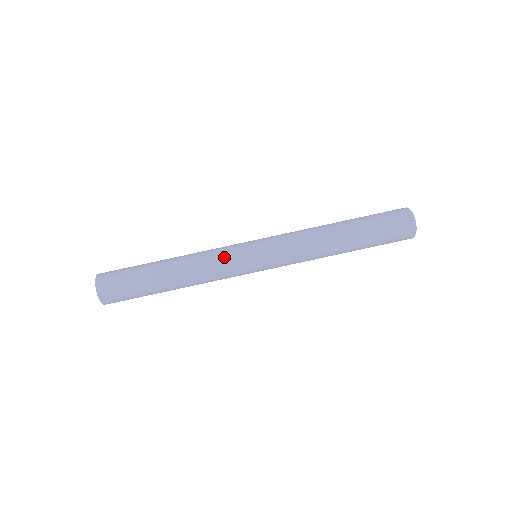
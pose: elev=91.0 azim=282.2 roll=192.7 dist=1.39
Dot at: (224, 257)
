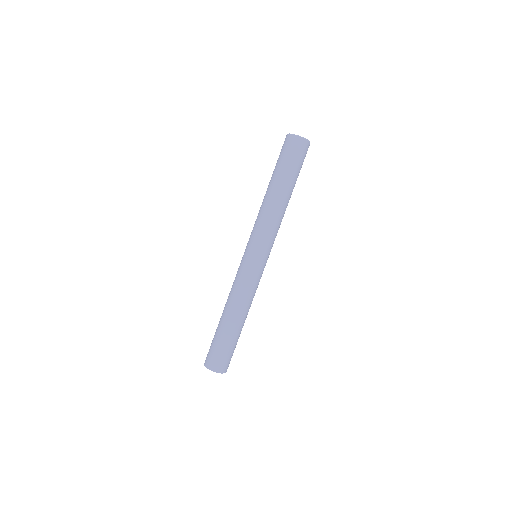
Dot at: (254, 282)
